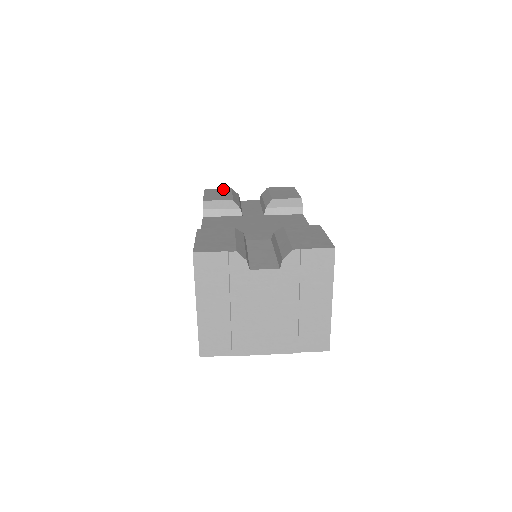
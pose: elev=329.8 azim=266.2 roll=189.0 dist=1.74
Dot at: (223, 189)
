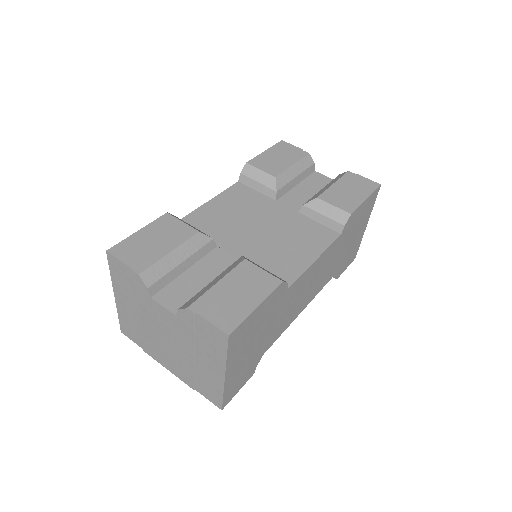
Dot at: (297, 150)
